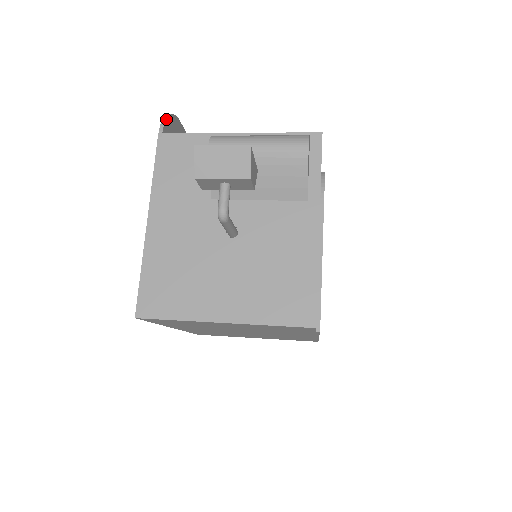
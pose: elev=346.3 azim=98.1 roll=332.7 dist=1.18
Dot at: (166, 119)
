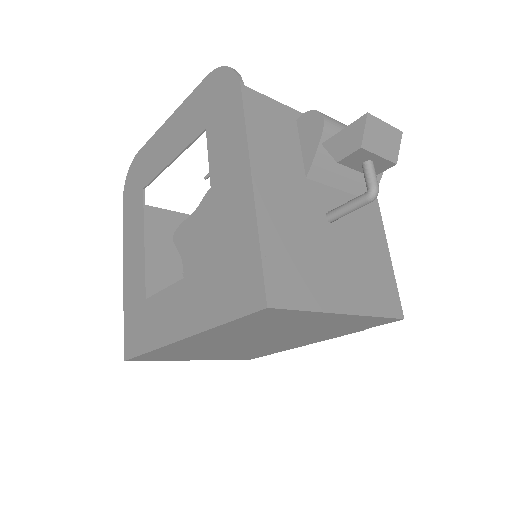
Dot at: occluded
